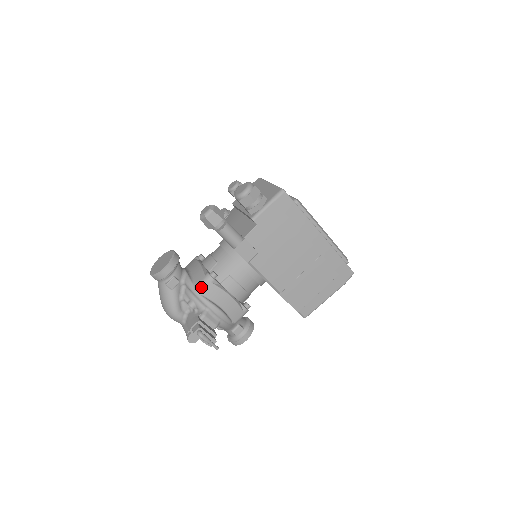
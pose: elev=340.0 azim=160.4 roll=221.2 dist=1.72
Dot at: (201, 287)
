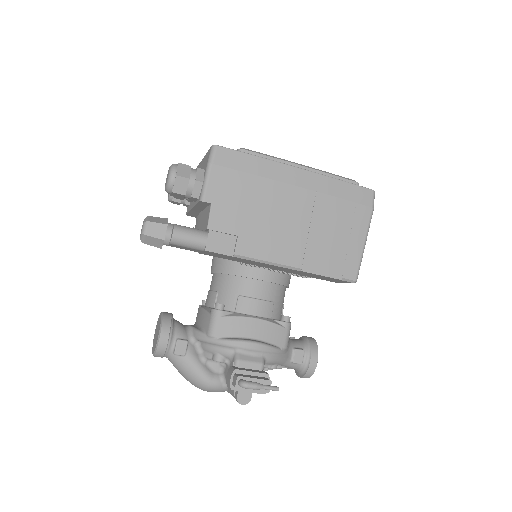
Dot at: (213, 329)
